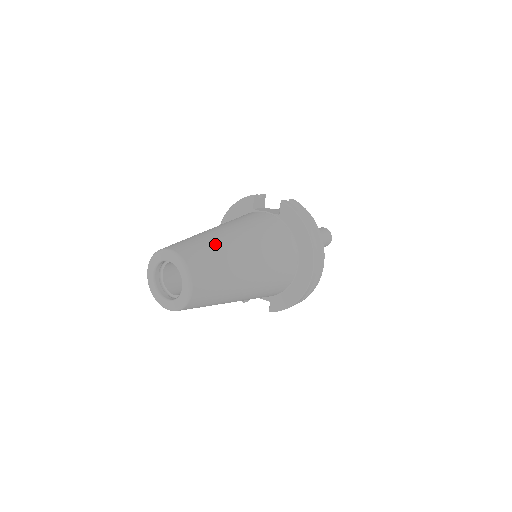
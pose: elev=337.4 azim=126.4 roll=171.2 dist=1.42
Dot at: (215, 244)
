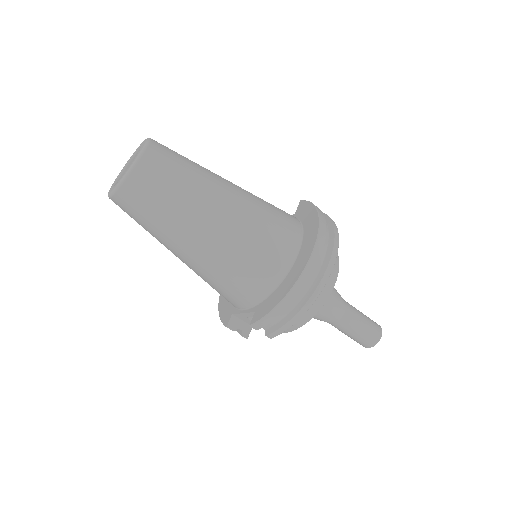
Dot at: occluded
